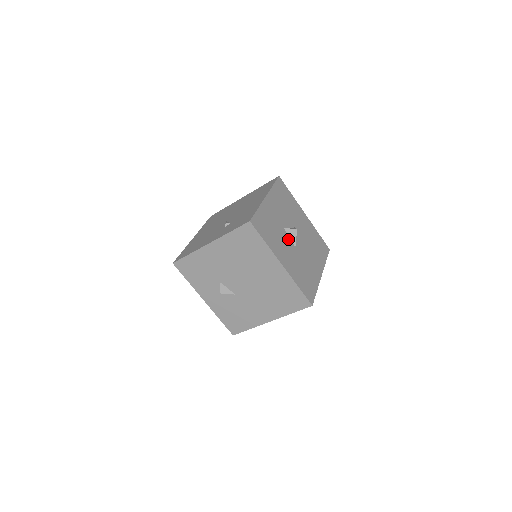
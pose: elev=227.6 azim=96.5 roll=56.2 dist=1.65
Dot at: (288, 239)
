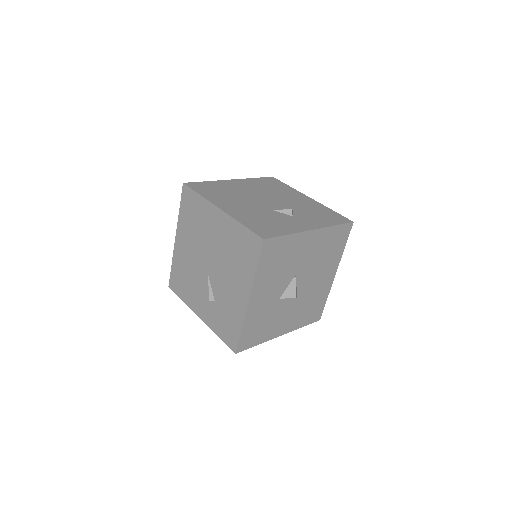
Dot at: (287, 301)
